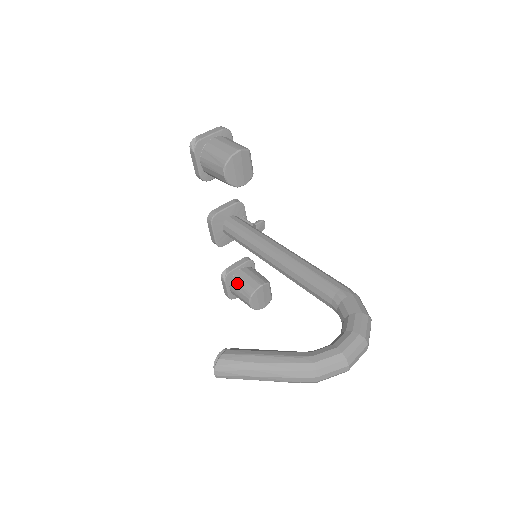
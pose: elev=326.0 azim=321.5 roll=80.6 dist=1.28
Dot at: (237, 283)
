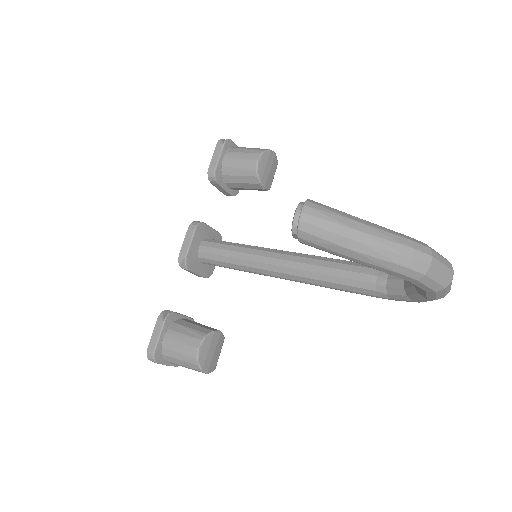
Dot at: (183, 325)
